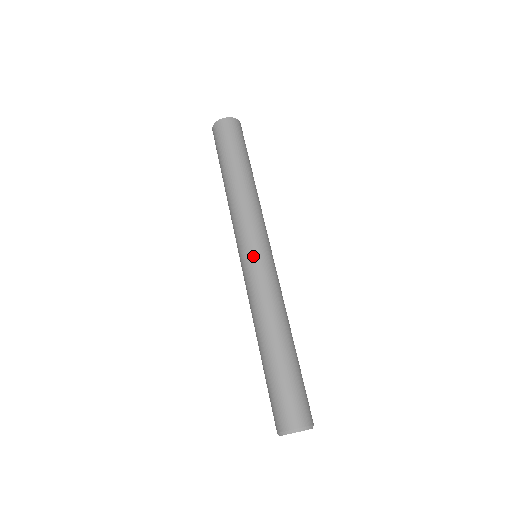
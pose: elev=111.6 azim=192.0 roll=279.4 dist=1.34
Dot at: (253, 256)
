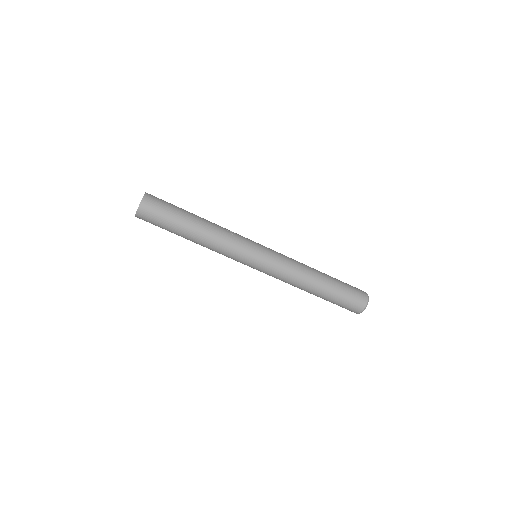
Dot at: (257, 268)
